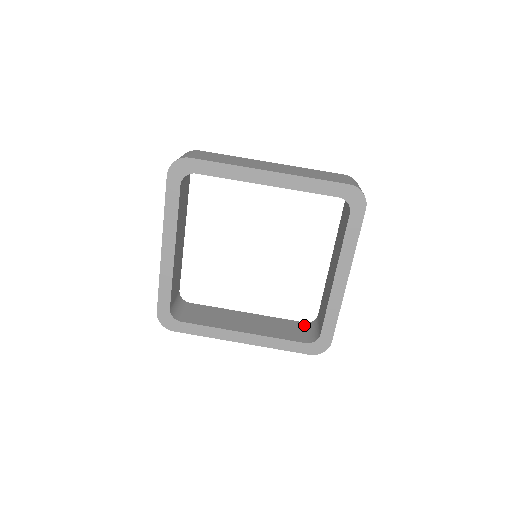
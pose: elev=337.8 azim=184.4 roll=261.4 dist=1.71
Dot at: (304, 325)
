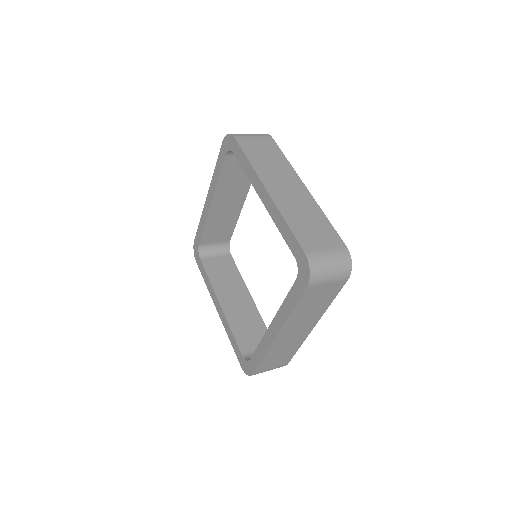
Dot at: occluded
